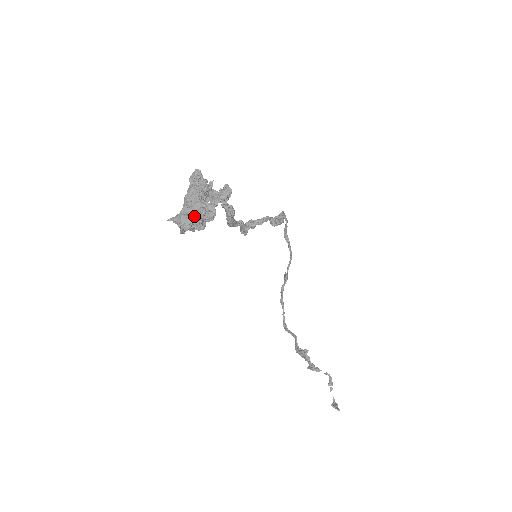
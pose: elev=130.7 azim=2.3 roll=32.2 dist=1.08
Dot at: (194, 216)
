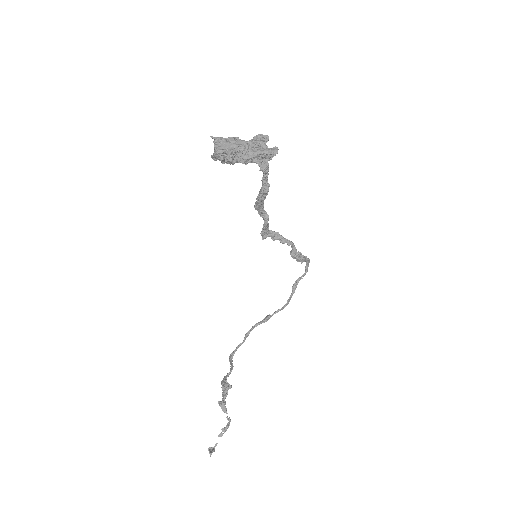
Dot at: (232, 146)
